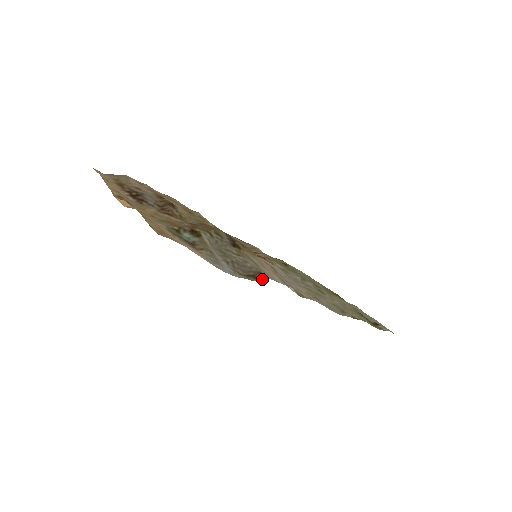
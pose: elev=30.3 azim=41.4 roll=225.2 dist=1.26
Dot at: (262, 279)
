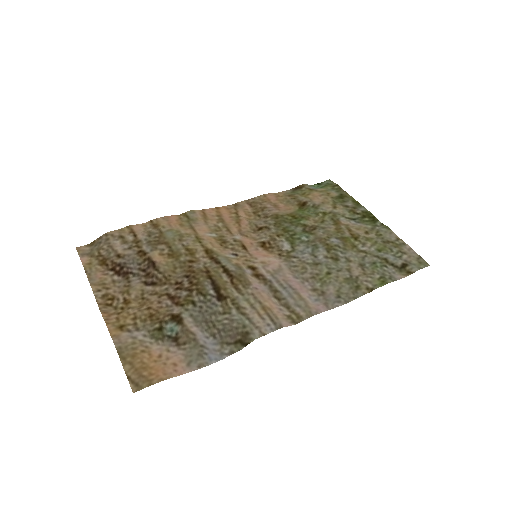
Dot at: occluded
